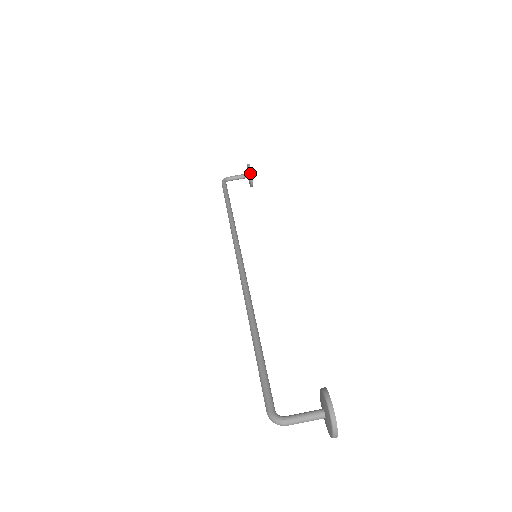
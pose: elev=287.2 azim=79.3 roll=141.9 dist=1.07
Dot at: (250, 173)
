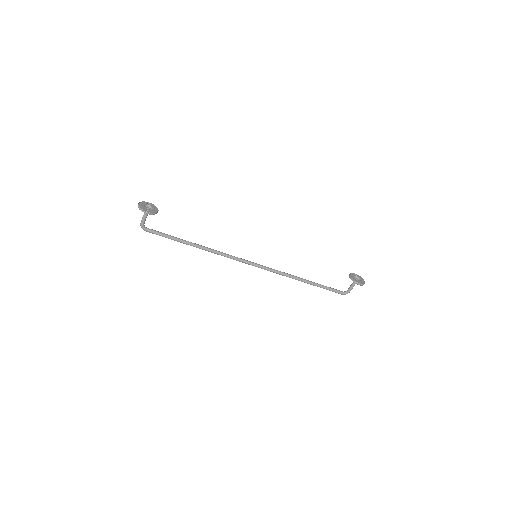
Dot at: occluded
